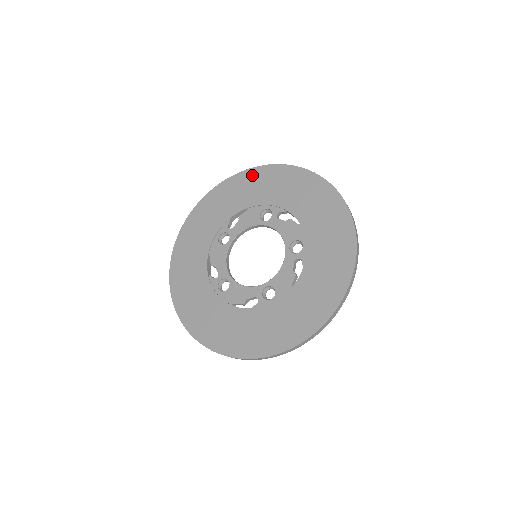
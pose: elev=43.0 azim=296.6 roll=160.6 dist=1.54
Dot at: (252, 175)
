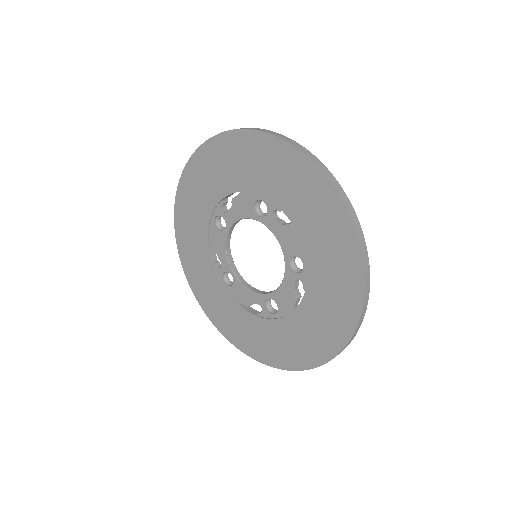
Dot at: (238, 142)
